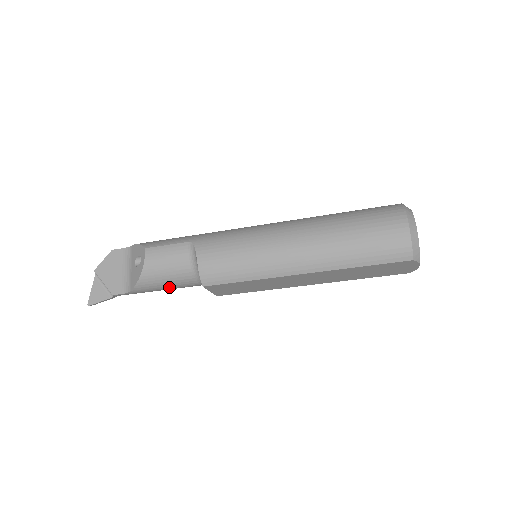
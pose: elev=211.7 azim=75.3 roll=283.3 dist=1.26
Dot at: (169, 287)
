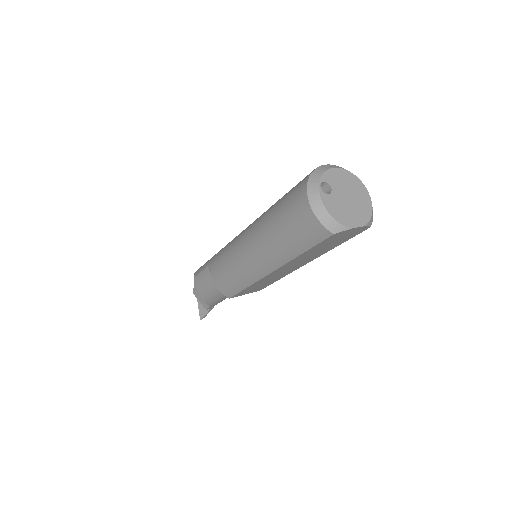
Dot at: (225, 297)
